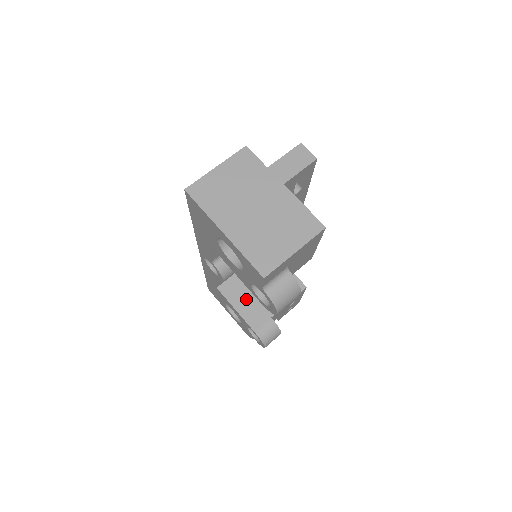
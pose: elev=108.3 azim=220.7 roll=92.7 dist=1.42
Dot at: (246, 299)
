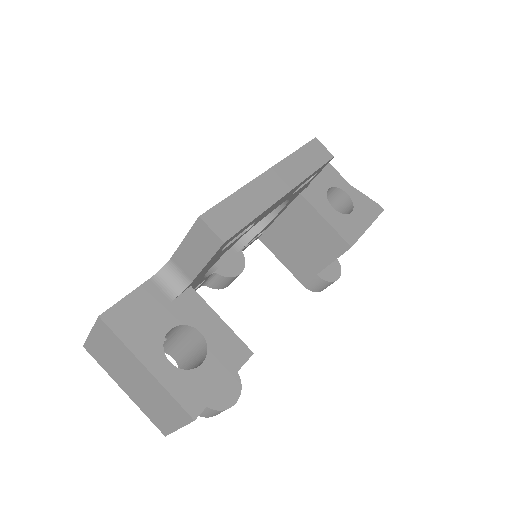
Dot at: (288, 253)
